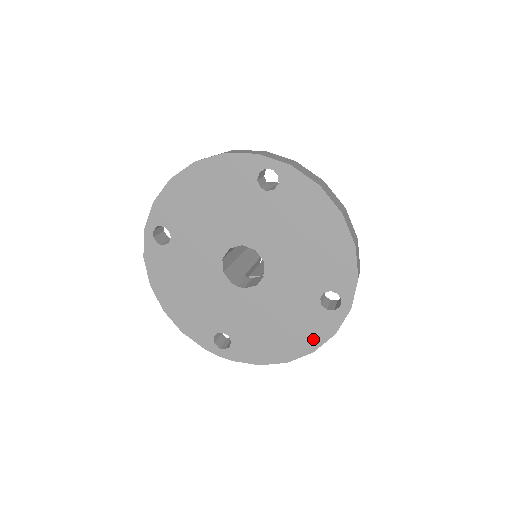
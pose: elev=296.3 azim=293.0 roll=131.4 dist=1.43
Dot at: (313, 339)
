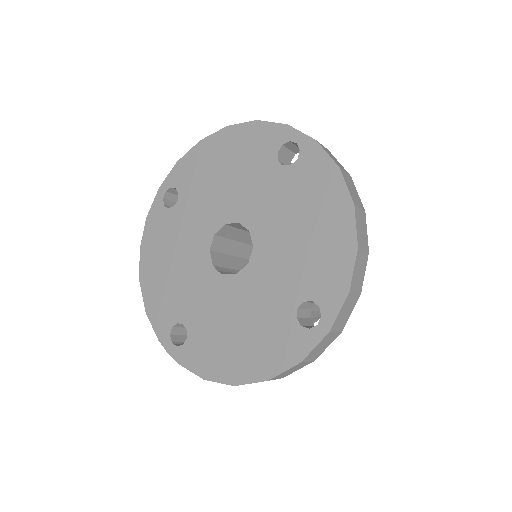
Dot at: (273, 362)
